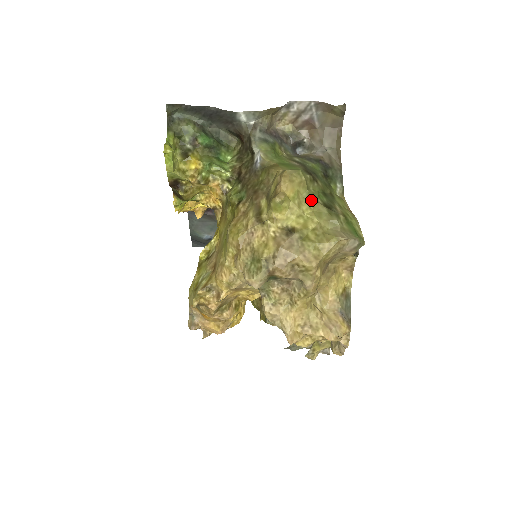
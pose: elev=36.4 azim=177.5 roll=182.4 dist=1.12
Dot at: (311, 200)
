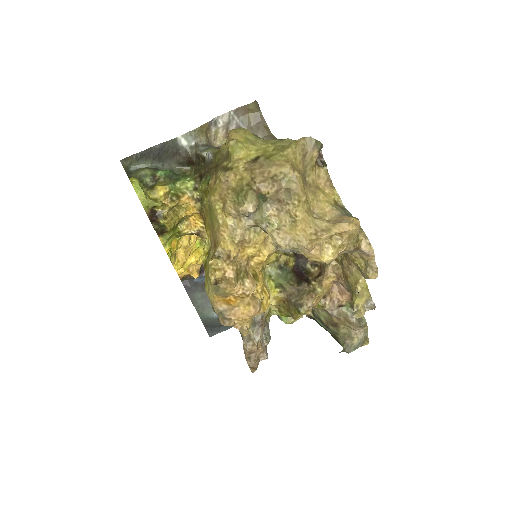
Dot at: (261, 141)
